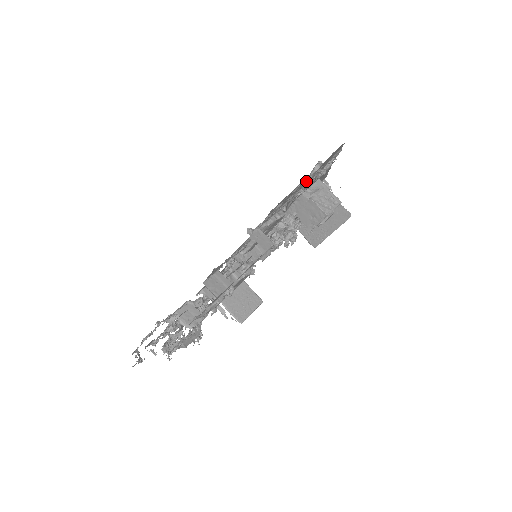
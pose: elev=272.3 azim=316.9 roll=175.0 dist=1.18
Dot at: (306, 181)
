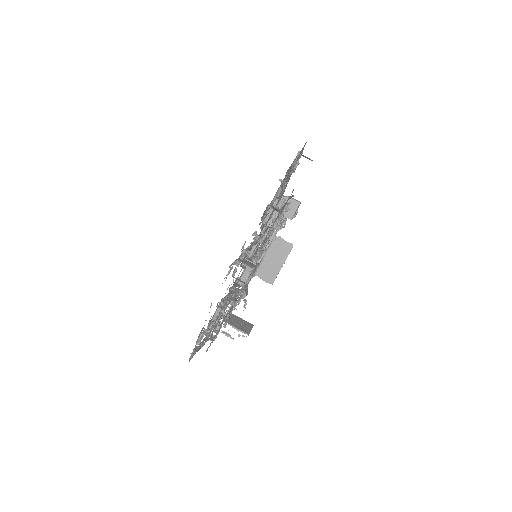
Dot at: (294, 164)
